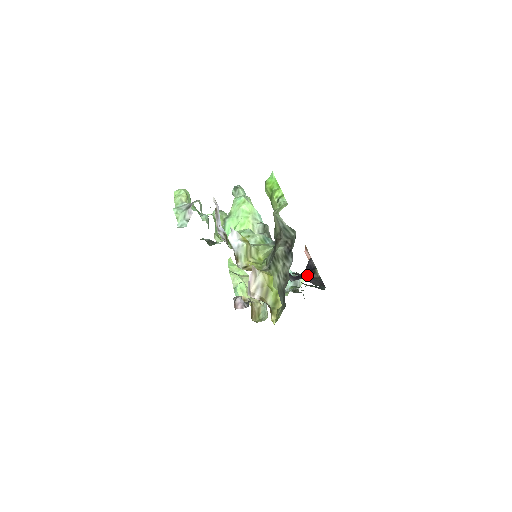
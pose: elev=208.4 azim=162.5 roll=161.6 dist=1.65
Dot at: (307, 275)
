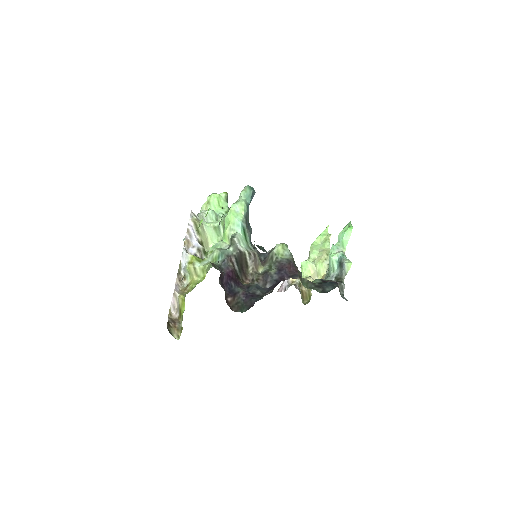
Dot at: occluded
